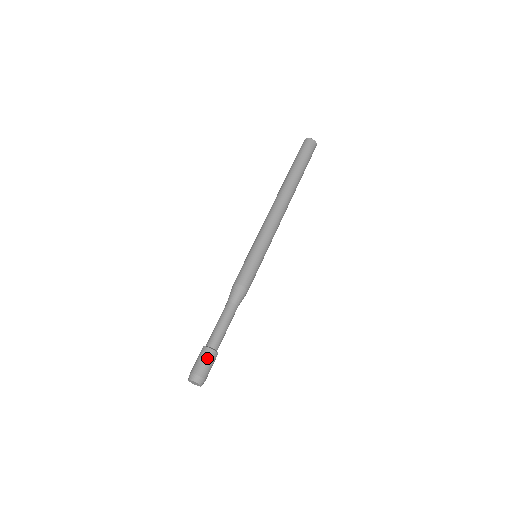
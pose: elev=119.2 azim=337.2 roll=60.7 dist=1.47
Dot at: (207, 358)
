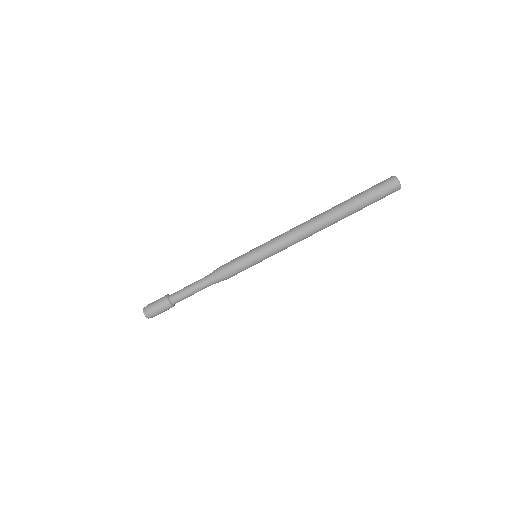
Dot at: (164, 308)
